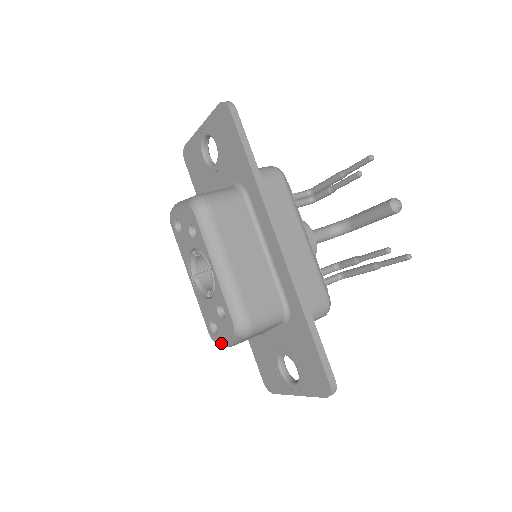
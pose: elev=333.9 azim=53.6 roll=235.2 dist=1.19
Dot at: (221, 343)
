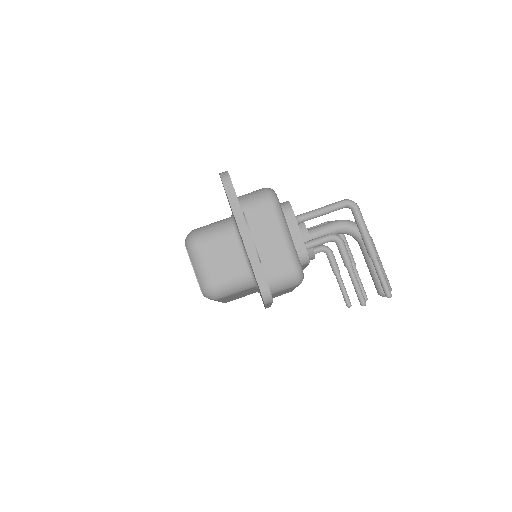
Dot at: occluded
